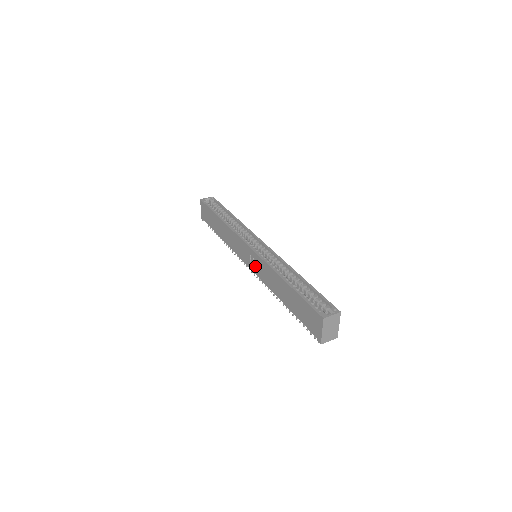
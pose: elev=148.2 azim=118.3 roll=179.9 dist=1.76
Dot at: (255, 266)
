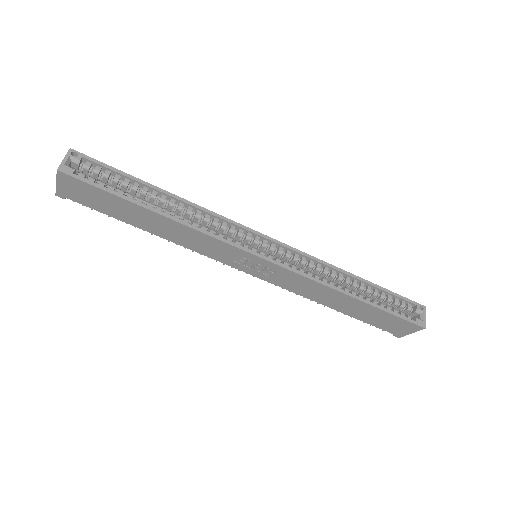
Dot at: (272, 276)
